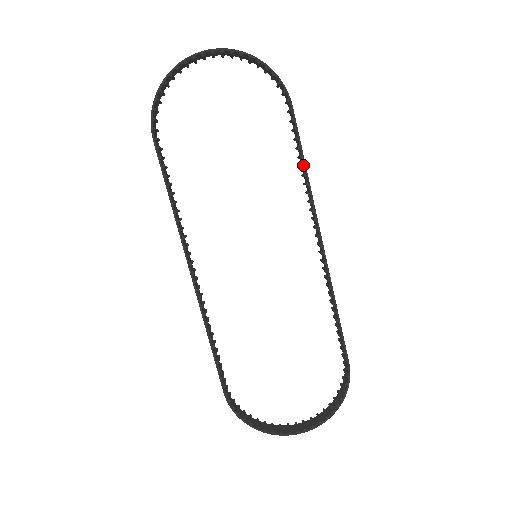
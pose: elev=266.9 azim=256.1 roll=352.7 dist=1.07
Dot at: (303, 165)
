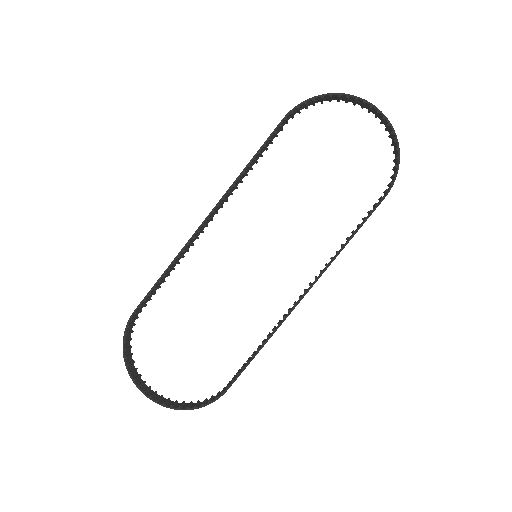
Dot at: (349, 238)
